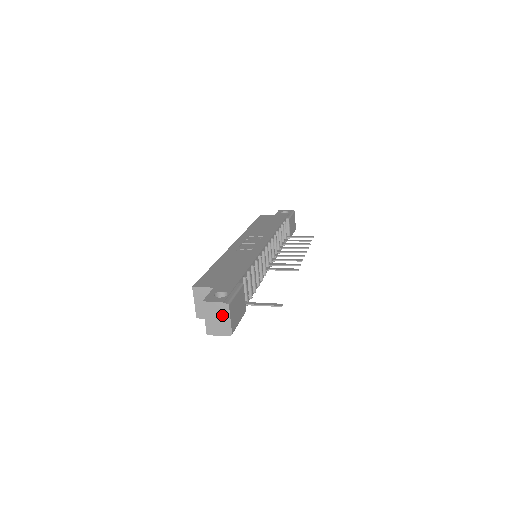
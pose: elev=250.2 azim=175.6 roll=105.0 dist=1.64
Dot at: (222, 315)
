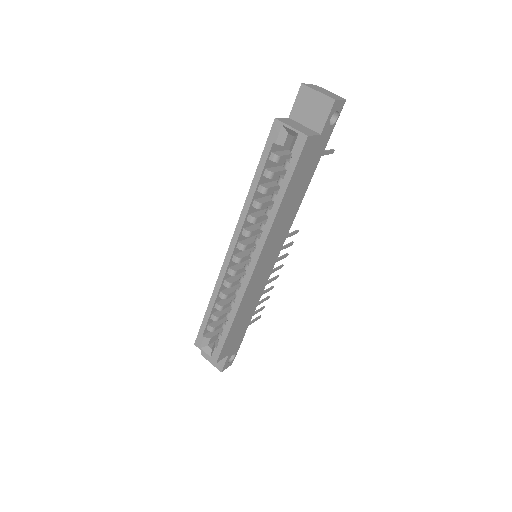
Dot at: (323, 90)
